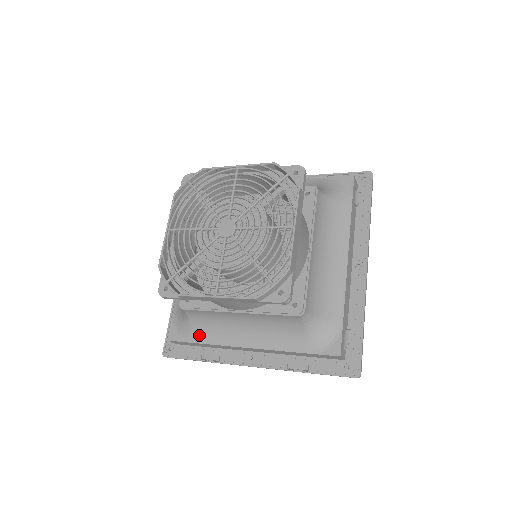
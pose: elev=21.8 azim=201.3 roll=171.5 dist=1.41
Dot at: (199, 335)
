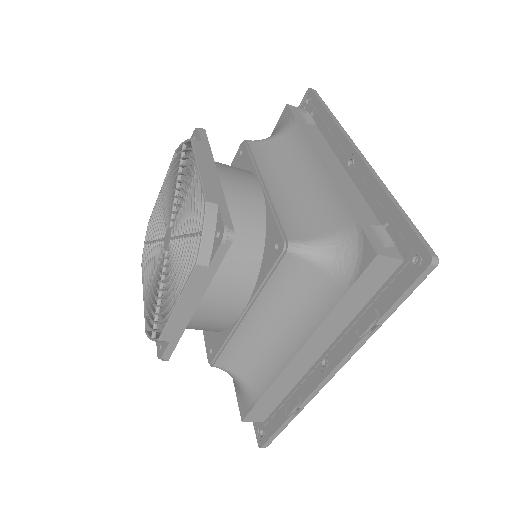
Dot at: (256, 385)
